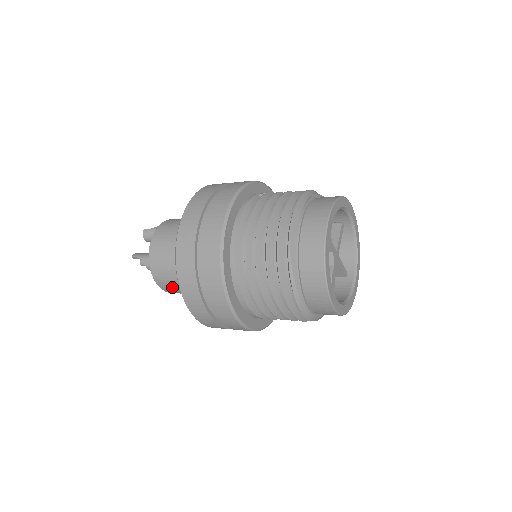
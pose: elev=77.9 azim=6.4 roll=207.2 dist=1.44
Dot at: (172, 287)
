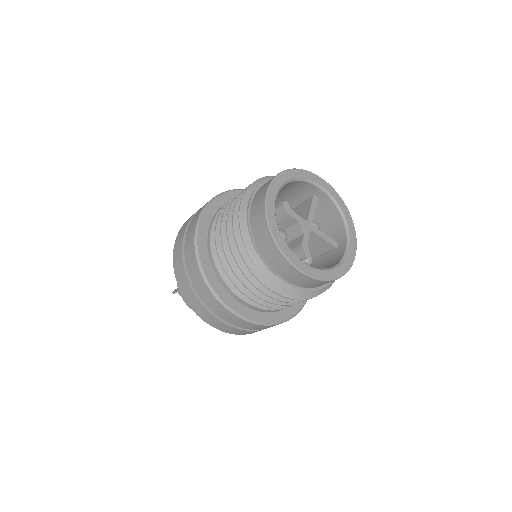
Dot at: occluded
